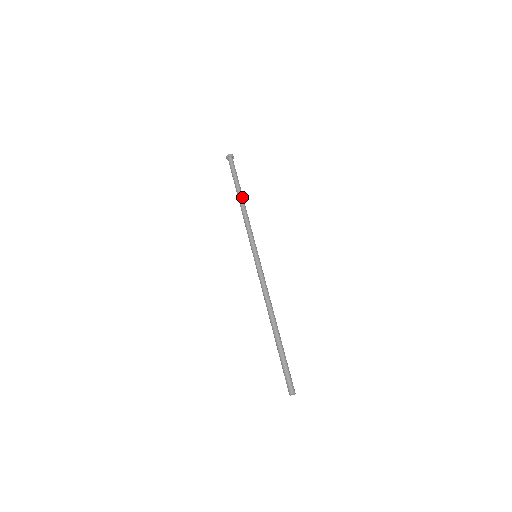
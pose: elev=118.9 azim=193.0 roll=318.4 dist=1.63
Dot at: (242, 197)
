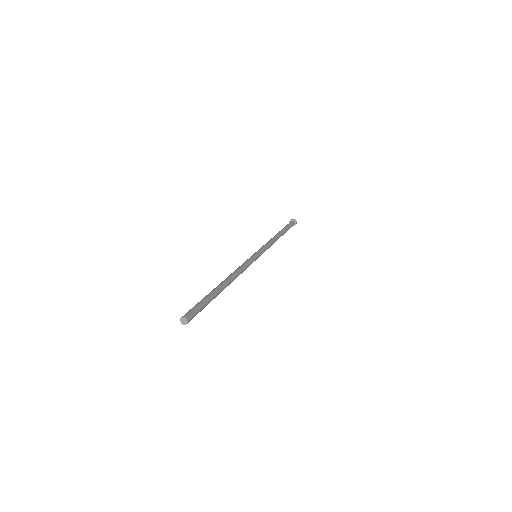
Dot at: (280, 234)
